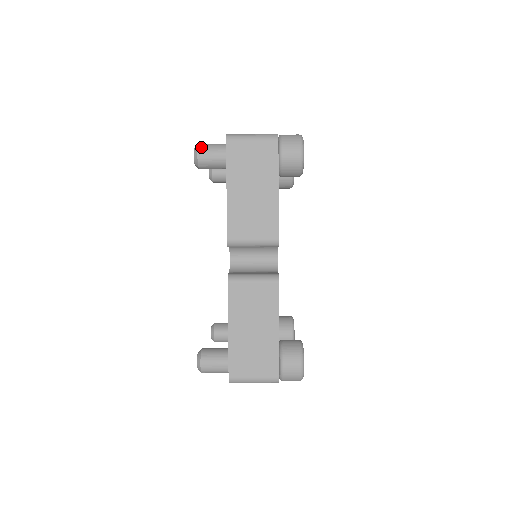
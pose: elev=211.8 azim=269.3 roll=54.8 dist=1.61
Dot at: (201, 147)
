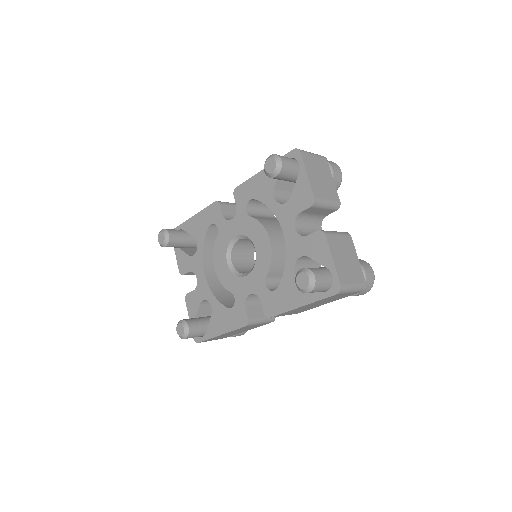
Dot at: (316, 288)
